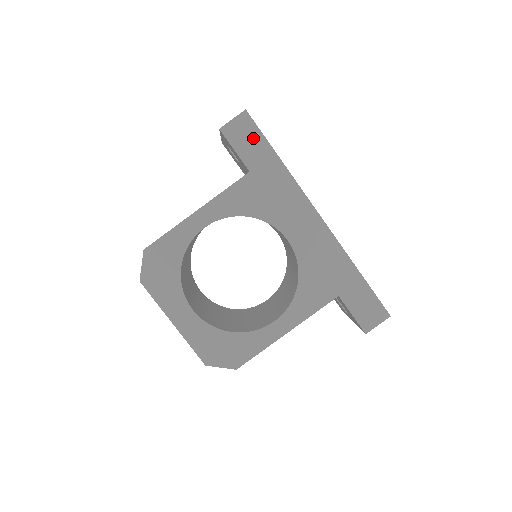
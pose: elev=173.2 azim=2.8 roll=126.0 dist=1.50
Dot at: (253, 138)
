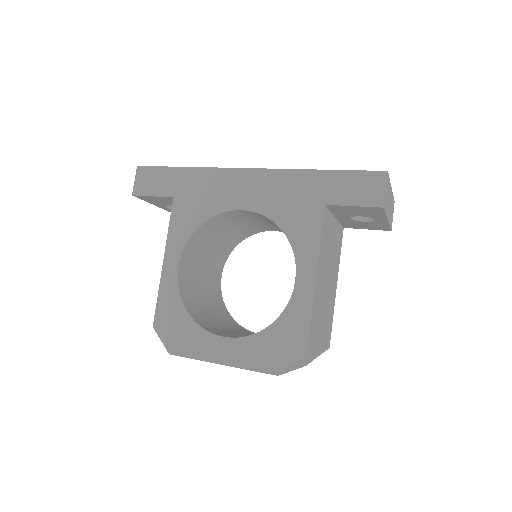
Dot at: (156, 176)
